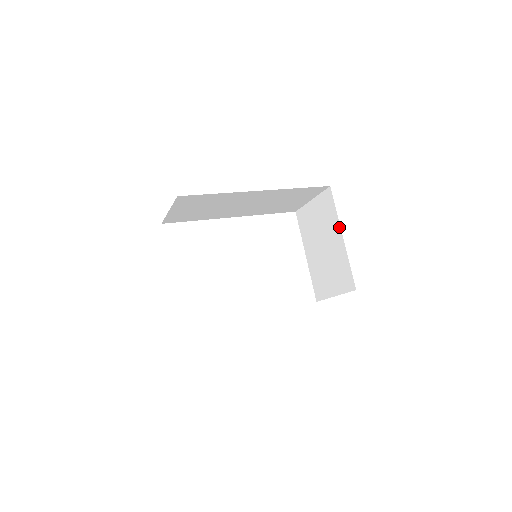
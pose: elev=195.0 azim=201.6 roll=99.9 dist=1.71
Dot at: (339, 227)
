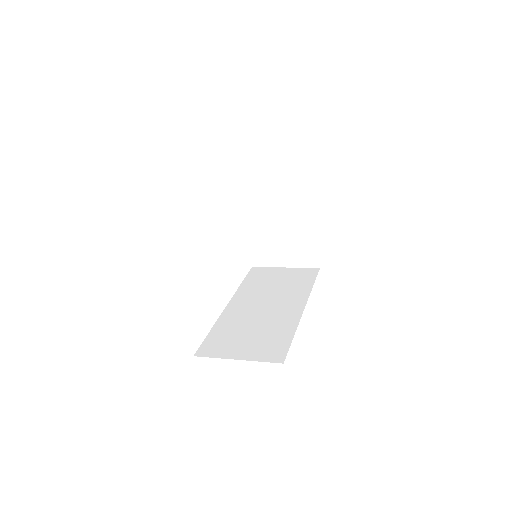
Dot at: (312, 211)
